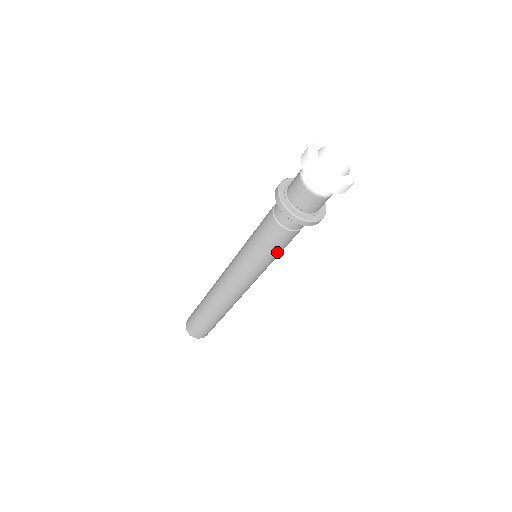
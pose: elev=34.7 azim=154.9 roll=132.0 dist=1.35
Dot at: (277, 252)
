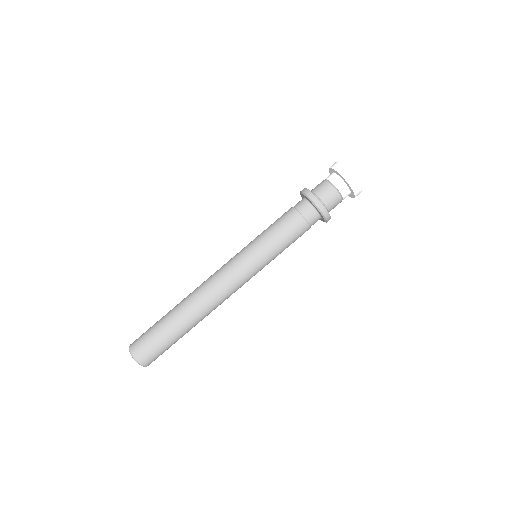
Dot at: (279, 238)
